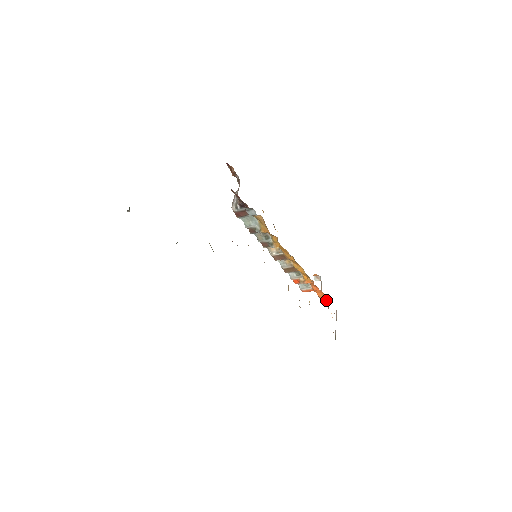
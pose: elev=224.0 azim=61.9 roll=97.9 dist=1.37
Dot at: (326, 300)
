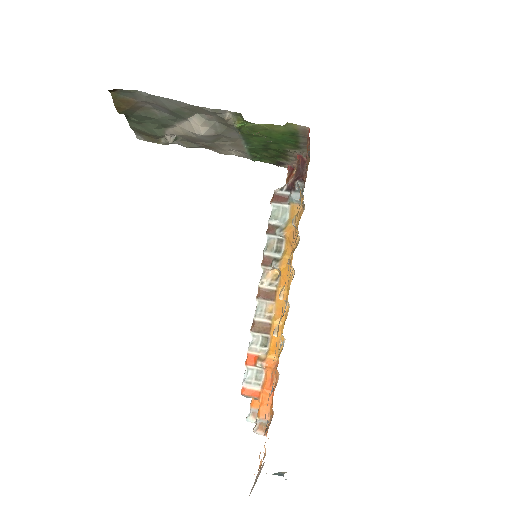
Dot at: (264, 427)
